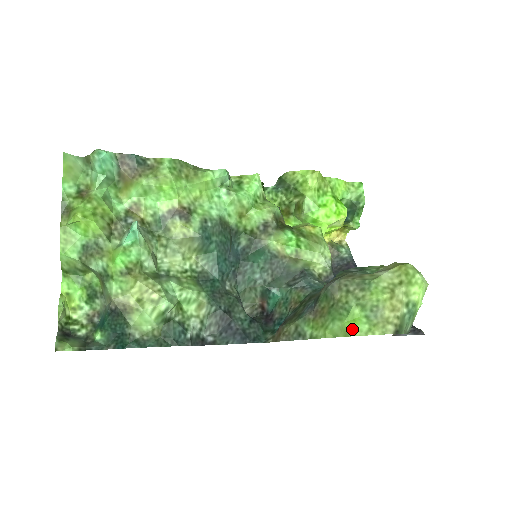
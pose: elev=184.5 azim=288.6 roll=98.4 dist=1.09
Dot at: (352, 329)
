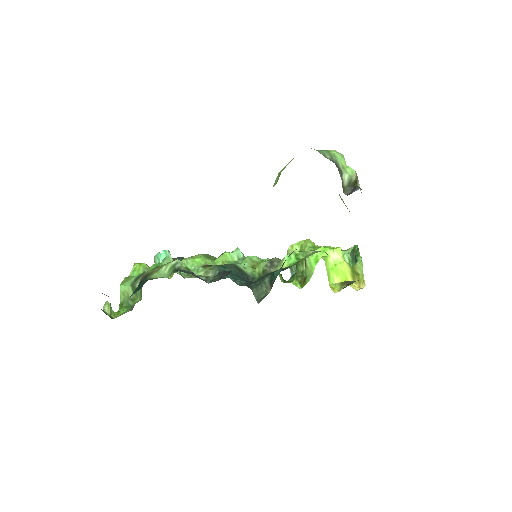
Dot at: occluded
